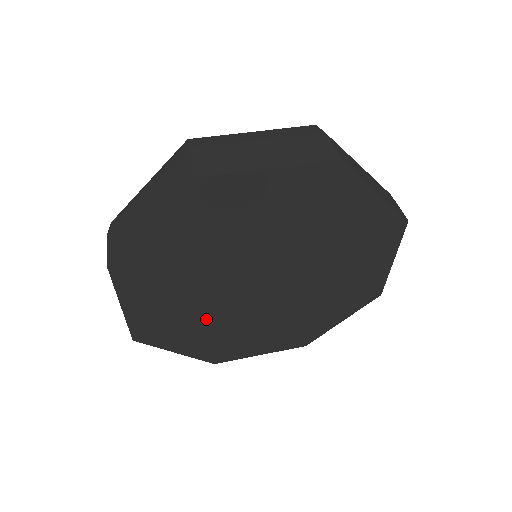
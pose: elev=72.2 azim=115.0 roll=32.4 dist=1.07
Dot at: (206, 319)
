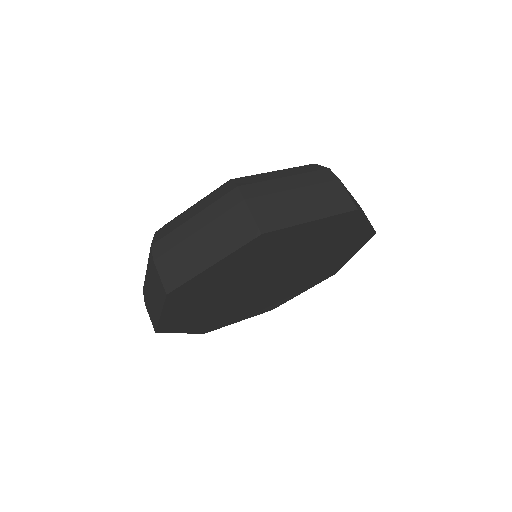
Dot at: (216, 309)
